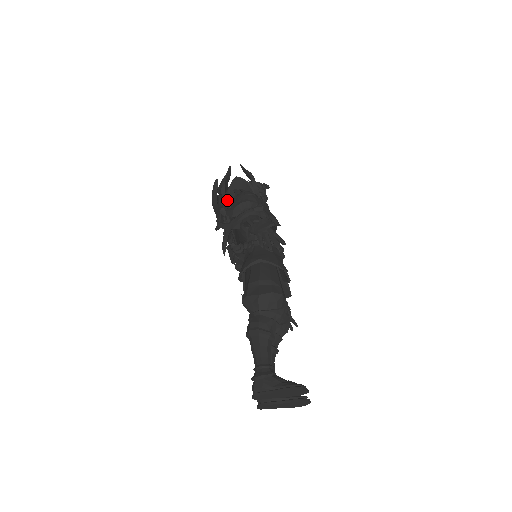
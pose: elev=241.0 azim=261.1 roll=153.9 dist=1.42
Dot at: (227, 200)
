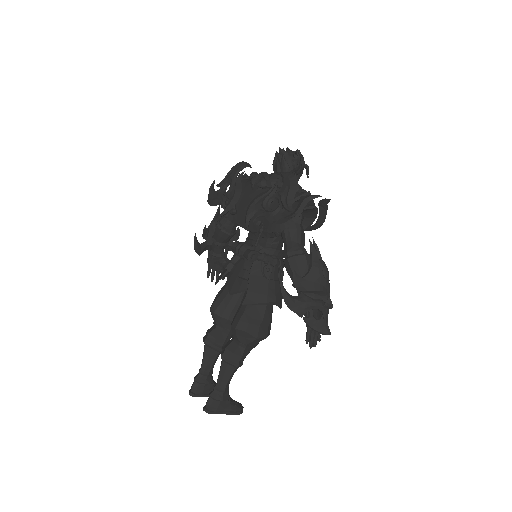
Dot at: (283, 211)
